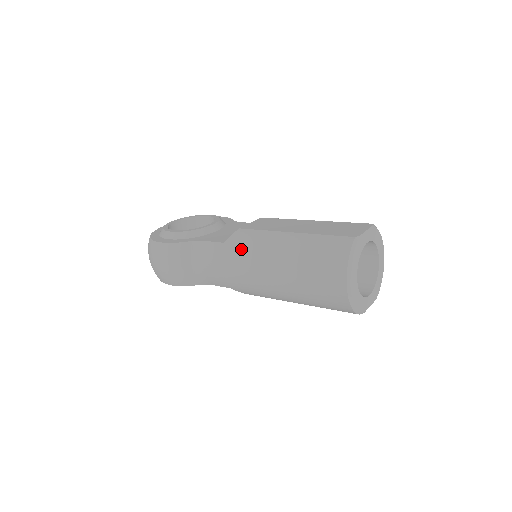
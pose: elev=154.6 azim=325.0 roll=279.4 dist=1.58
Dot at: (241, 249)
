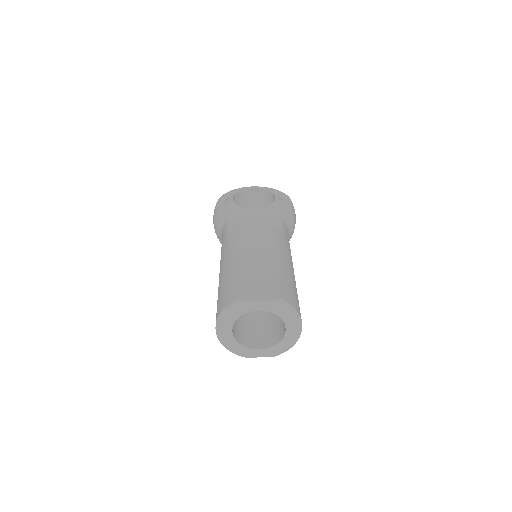
Dot at: (225, 246)
